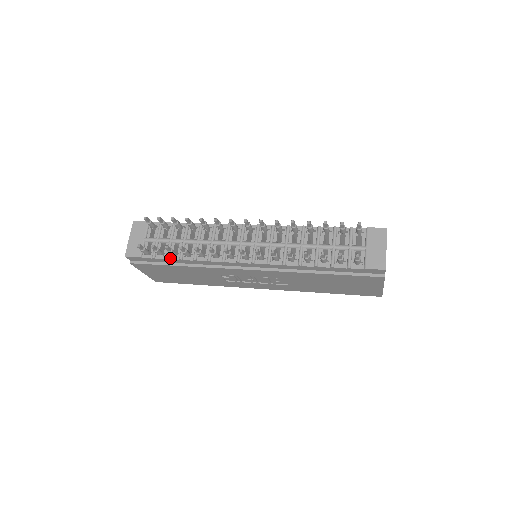
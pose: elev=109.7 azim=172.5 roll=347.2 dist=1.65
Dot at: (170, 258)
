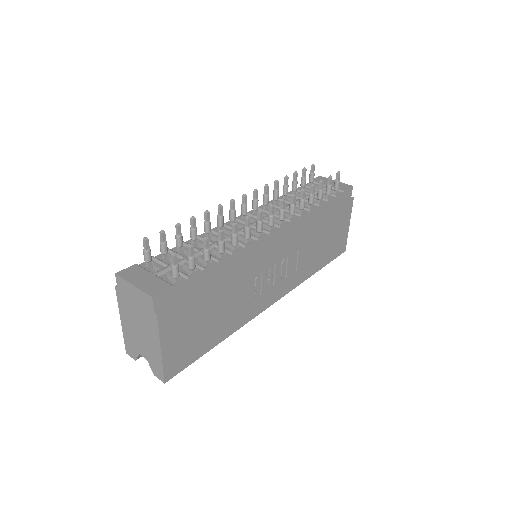
Dot at: (206, 268)
